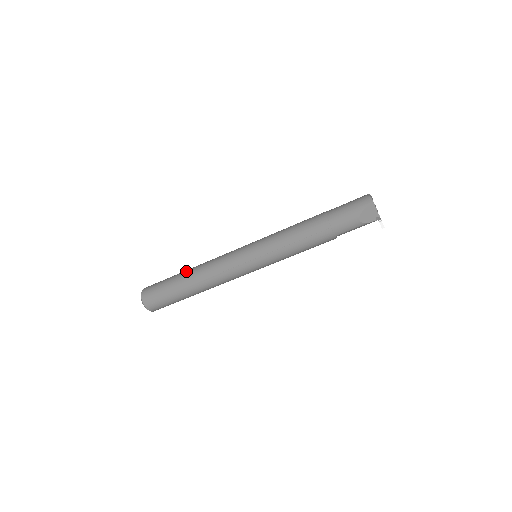
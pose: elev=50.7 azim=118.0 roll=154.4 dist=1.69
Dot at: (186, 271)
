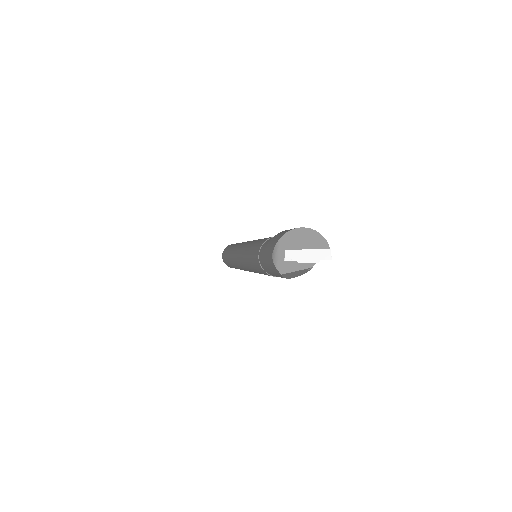
Dot at: (228, 258)
